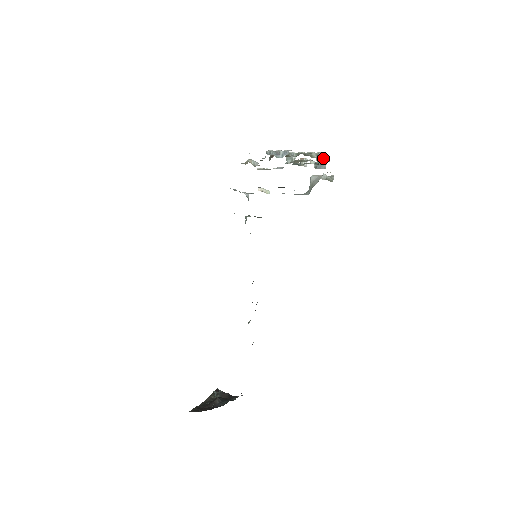
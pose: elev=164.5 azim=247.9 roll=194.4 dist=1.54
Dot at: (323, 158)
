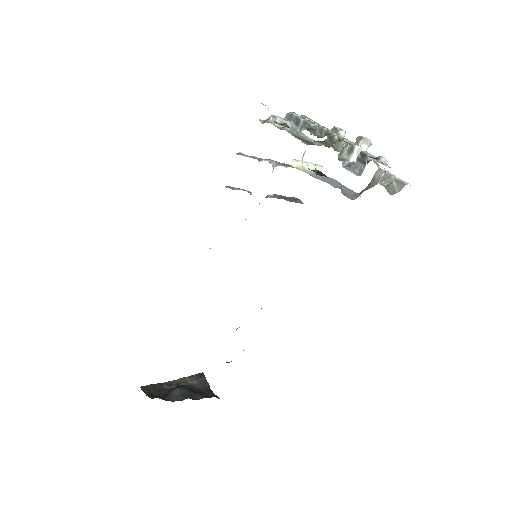
Dot at: (352, 156)
